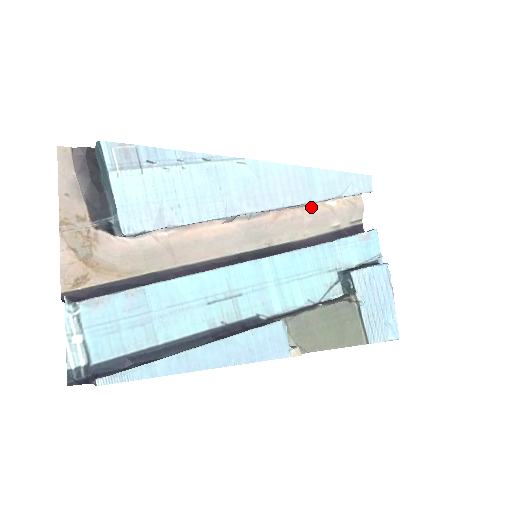
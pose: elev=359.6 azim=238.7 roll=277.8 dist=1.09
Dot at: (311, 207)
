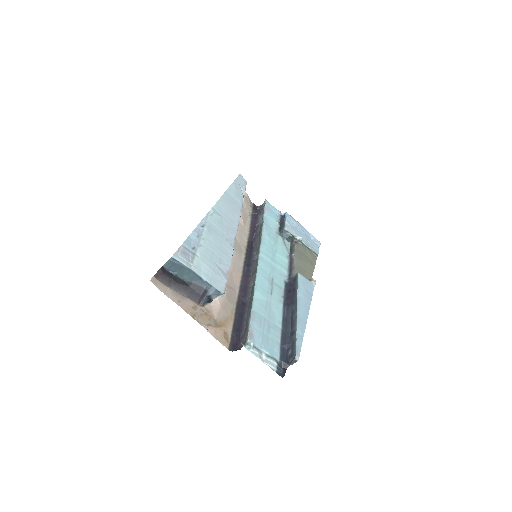
Dot at: occluded
